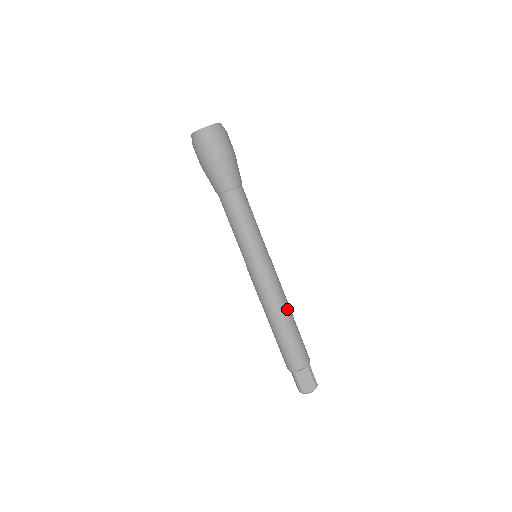
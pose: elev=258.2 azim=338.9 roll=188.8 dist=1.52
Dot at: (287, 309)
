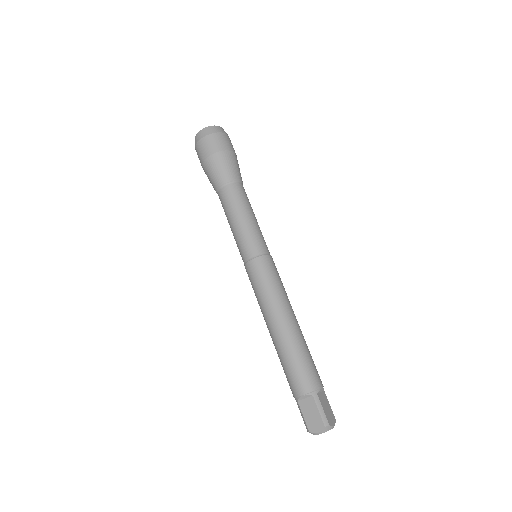
Dot at: (284, 316)
